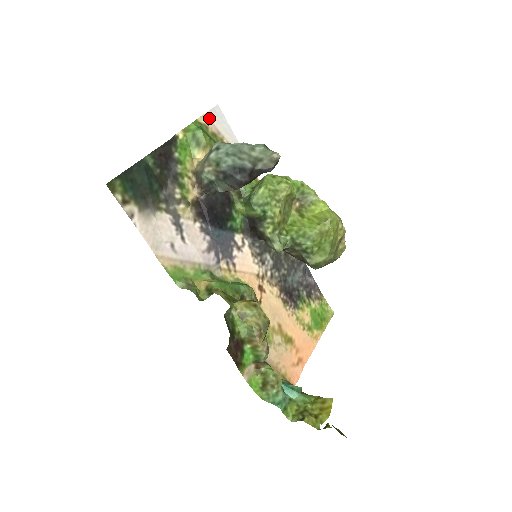
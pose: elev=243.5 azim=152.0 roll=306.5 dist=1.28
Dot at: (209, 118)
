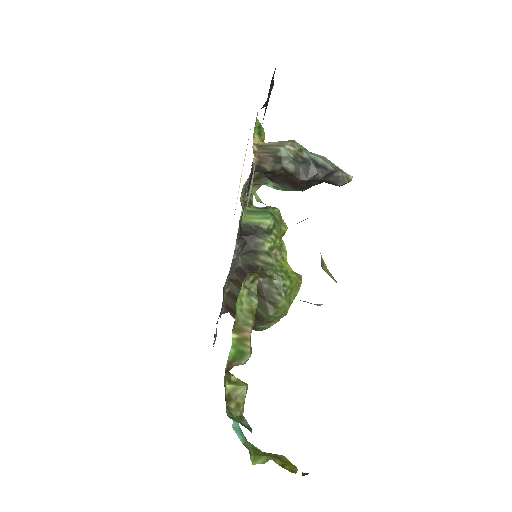
Dot at: occluded
